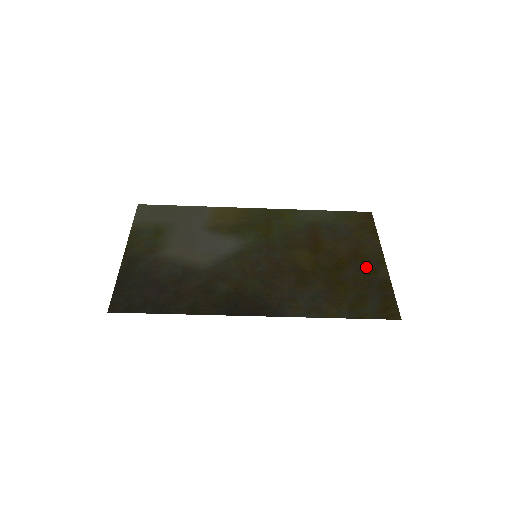
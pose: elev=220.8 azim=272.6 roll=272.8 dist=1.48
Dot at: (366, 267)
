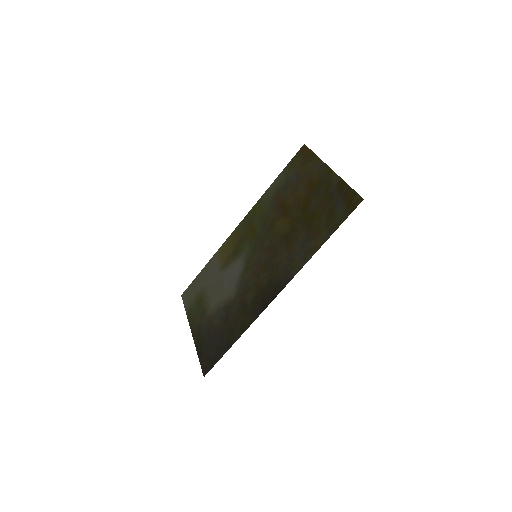
Dot at: (322, 188)
